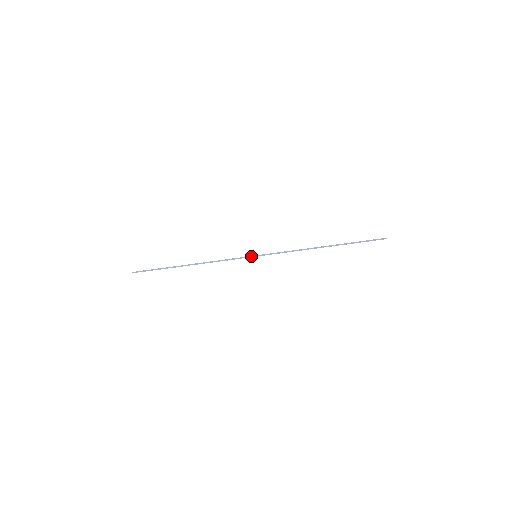
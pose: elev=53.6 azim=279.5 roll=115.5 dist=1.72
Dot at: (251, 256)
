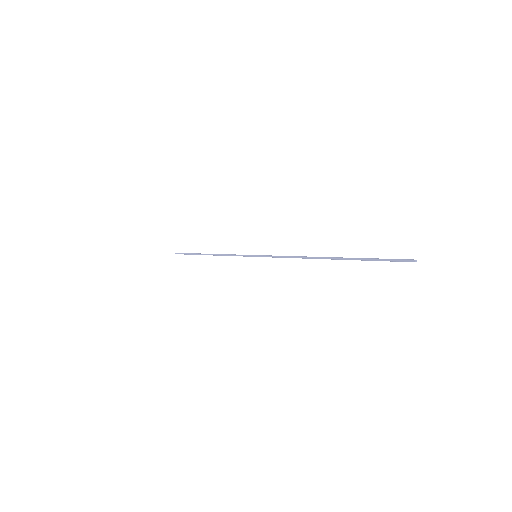
Dot at: (251, 256)
